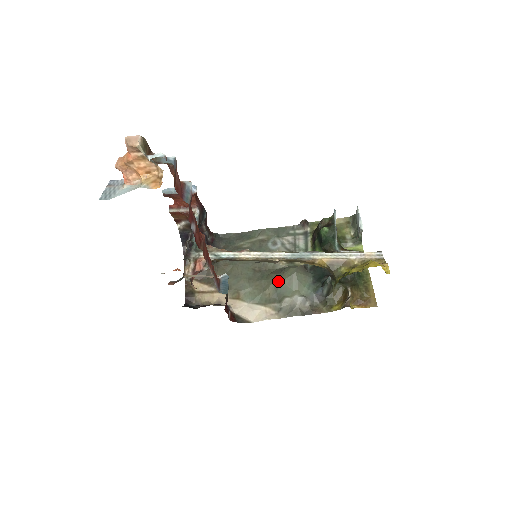
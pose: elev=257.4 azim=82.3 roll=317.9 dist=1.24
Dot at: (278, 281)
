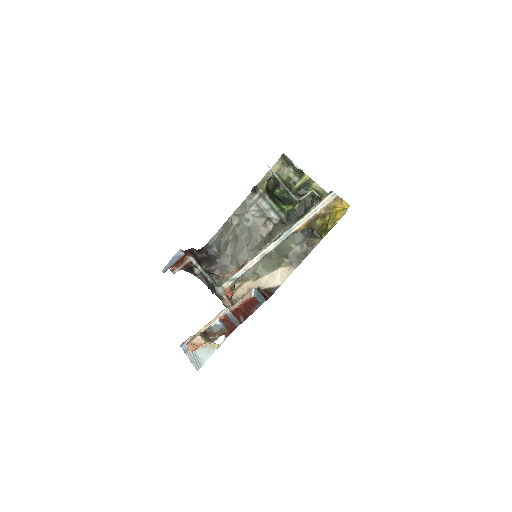
Dot at: (275, 248)
